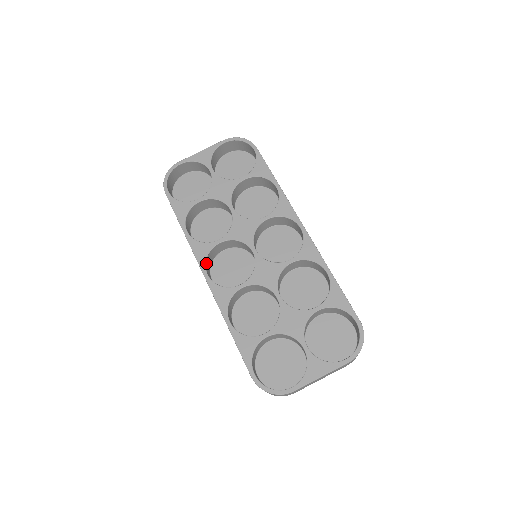
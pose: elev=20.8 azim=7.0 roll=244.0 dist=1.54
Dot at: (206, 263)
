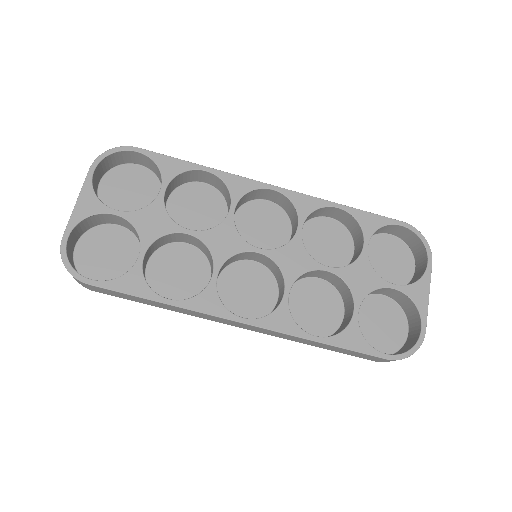
Dot at: (226, 309)
